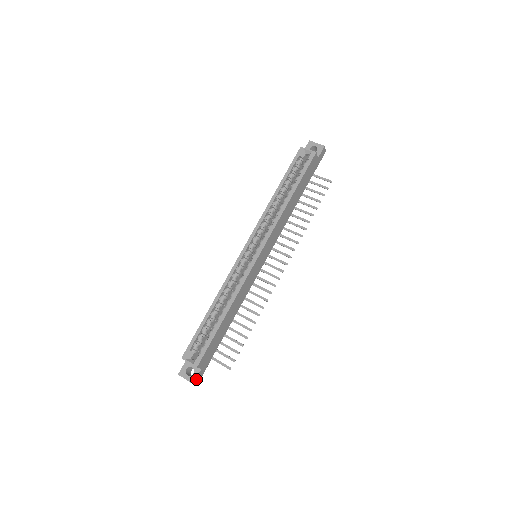
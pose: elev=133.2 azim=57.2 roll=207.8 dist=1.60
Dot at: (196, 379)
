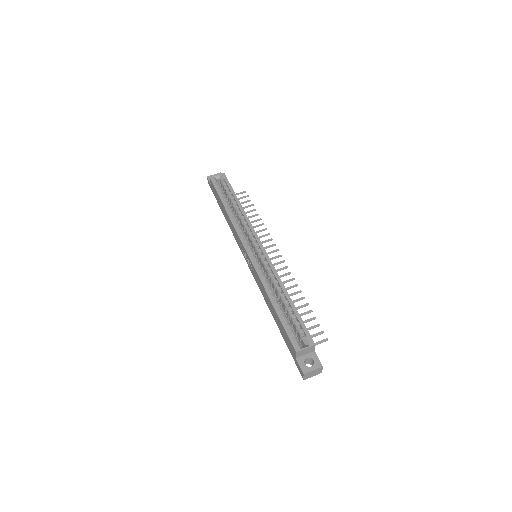
Dot at: (320, 363)
